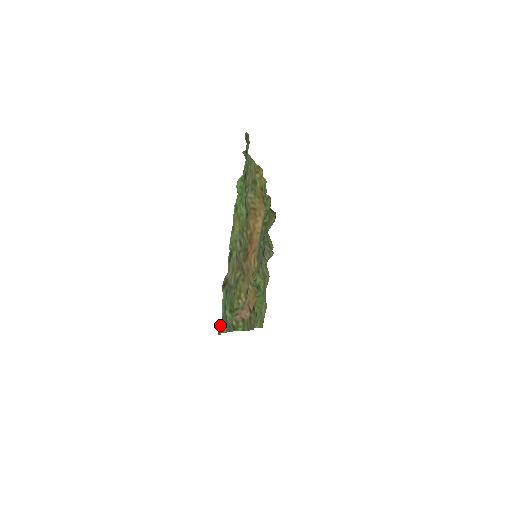
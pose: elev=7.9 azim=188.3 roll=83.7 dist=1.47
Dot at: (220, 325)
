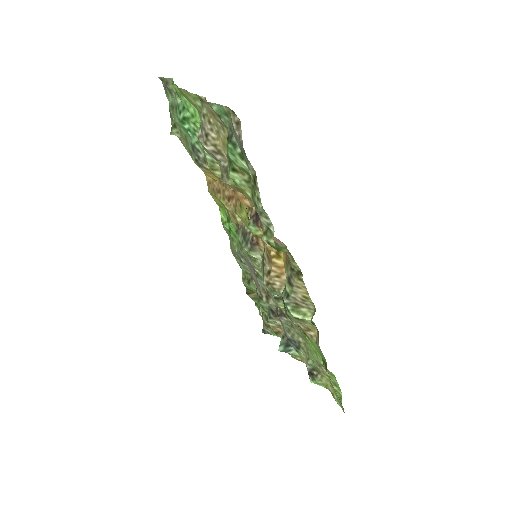
Dot at: (230, 110)
